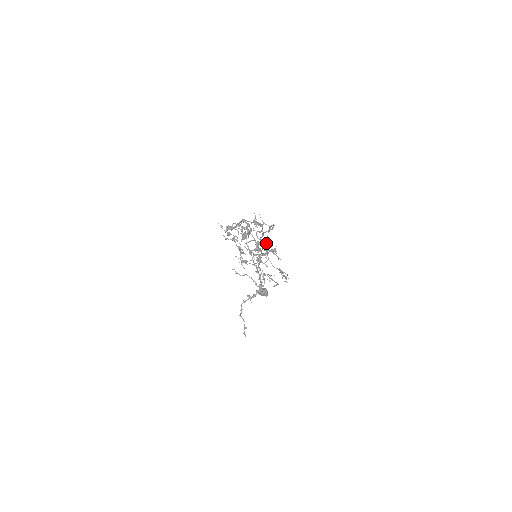
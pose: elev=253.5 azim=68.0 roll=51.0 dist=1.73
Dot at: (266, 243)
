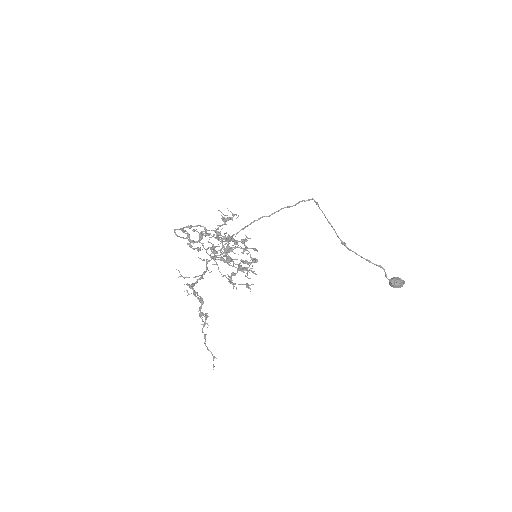
Dot at: (227, 239)
